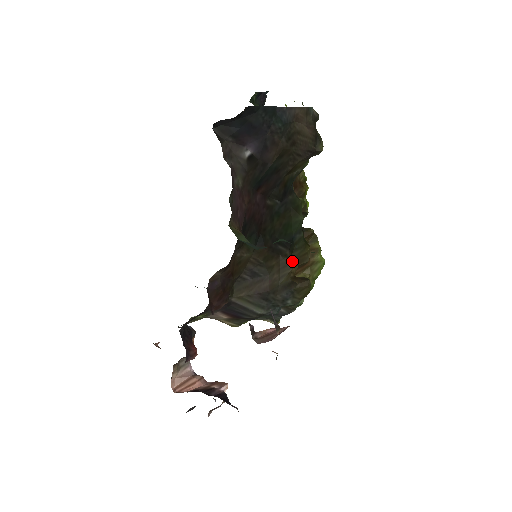
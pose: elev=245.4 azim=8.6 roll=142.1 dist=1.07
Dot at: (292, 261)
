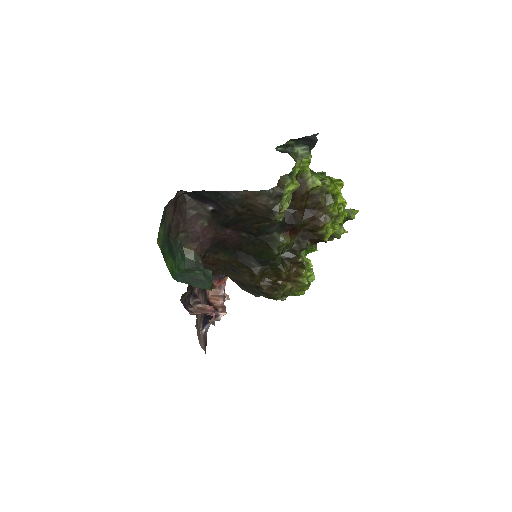
Dot at: (270, 273)
